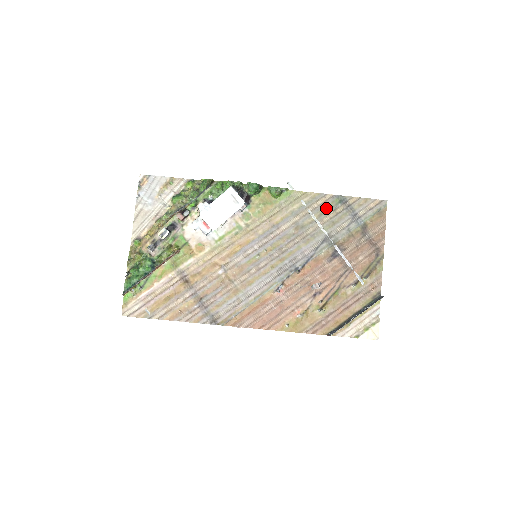
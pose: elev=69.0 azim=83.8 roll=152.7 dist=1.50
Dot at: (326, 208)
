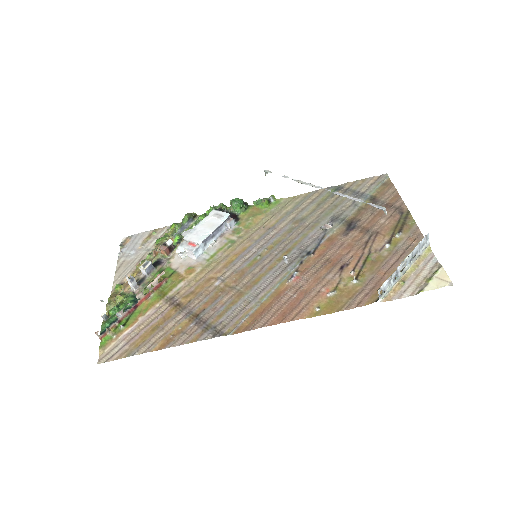
Dot at: (323, 199)
